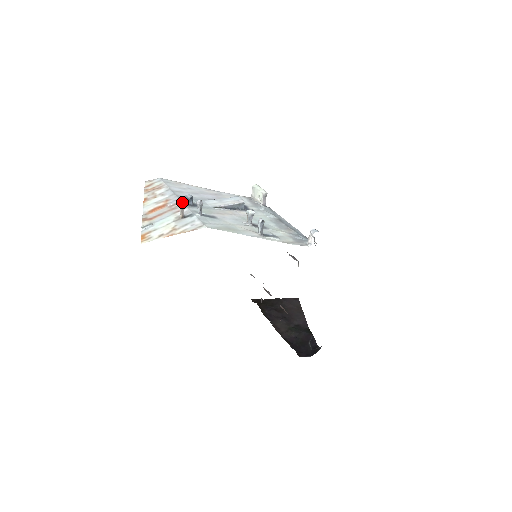
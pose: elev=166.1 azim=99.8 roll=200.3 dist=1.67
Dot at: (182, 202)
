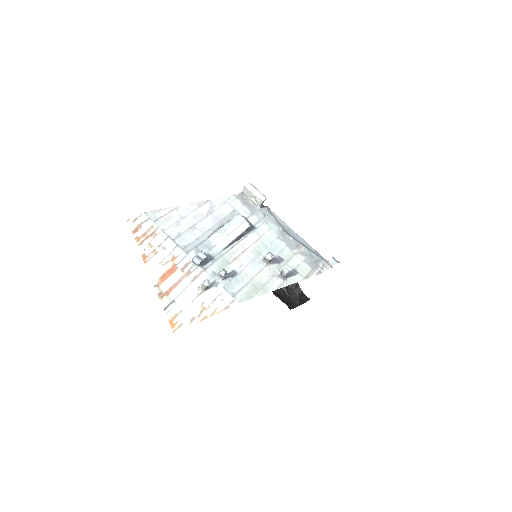
Dot at: (207, 281)
